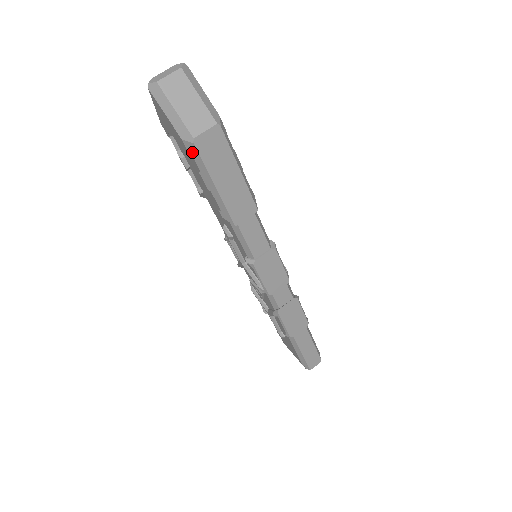
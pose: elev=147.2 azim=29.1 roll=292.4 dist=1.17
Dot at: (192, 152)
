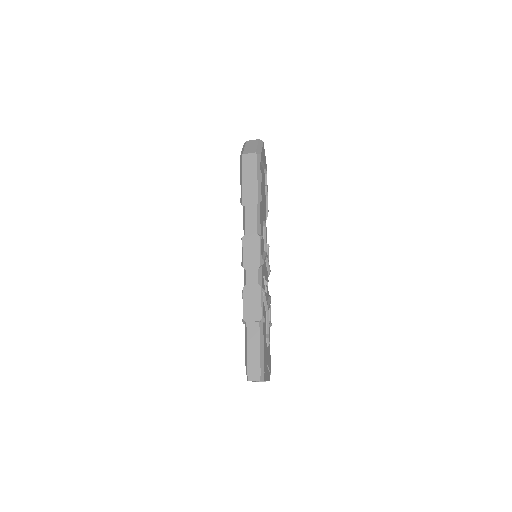
Dot at: (241, 162)
